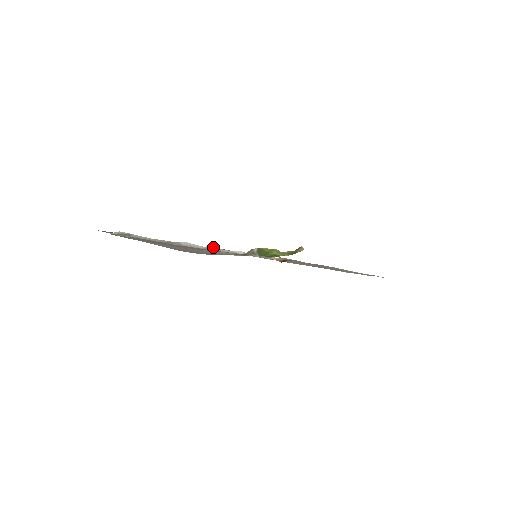
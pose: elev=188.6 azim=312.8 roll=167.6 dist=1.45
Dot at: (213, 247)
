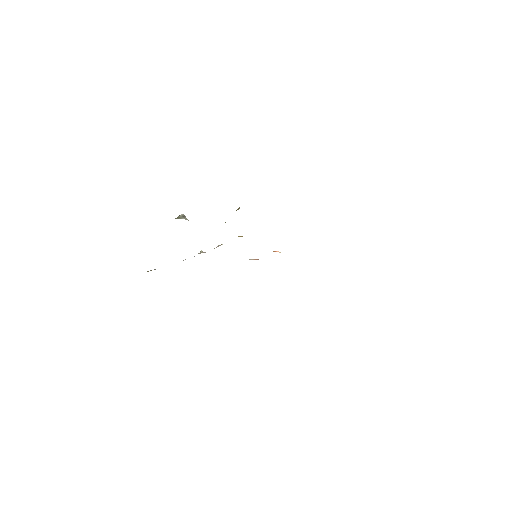
Dot at: (201, 252)
